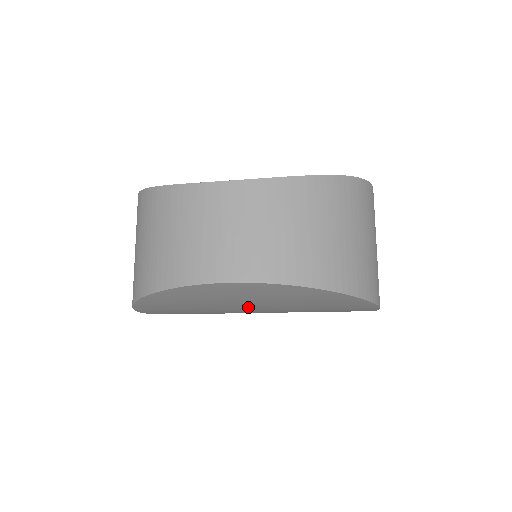
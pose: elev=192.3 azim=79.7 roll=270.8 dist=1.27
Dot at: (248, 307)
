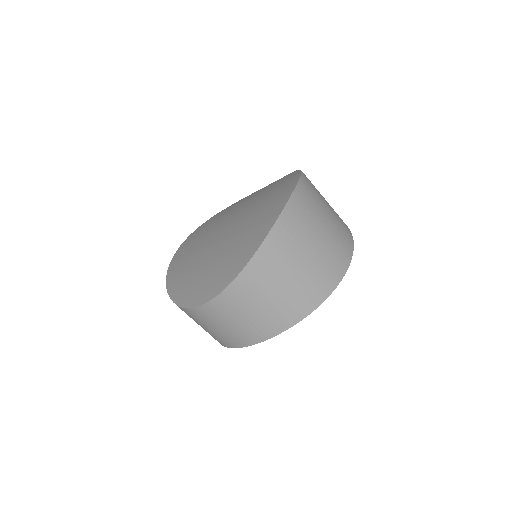
Dot at: occluded
